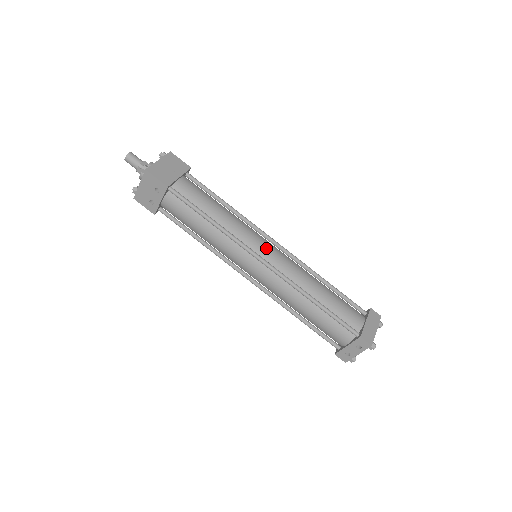
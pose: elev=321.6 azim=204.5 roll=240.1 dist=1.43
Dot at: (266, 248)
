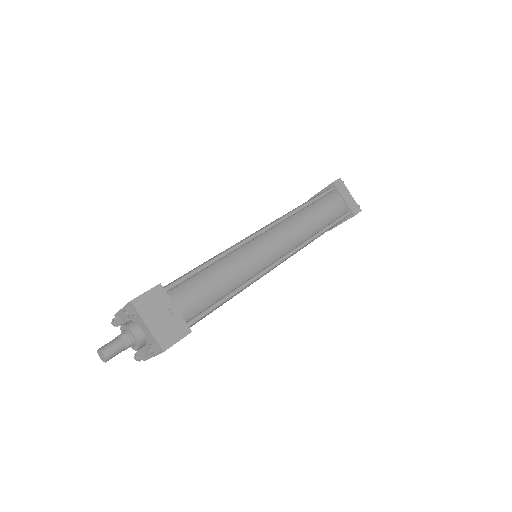
Dot at: (270, 249)
